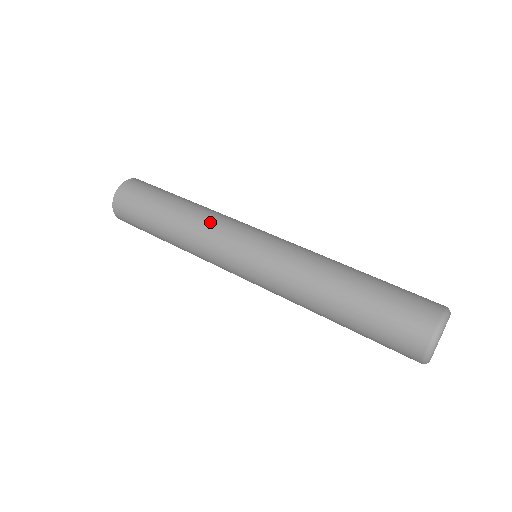
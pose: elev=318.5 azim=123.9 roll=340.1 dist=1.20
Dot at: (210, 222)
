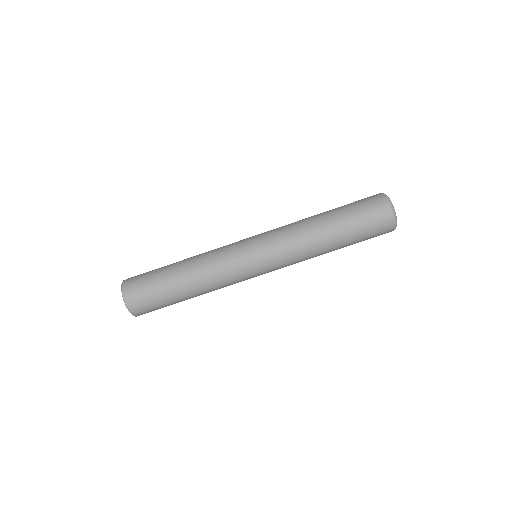
Dot at: occluded
